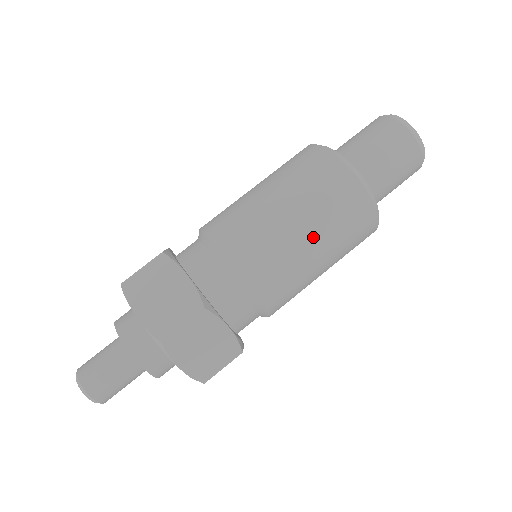
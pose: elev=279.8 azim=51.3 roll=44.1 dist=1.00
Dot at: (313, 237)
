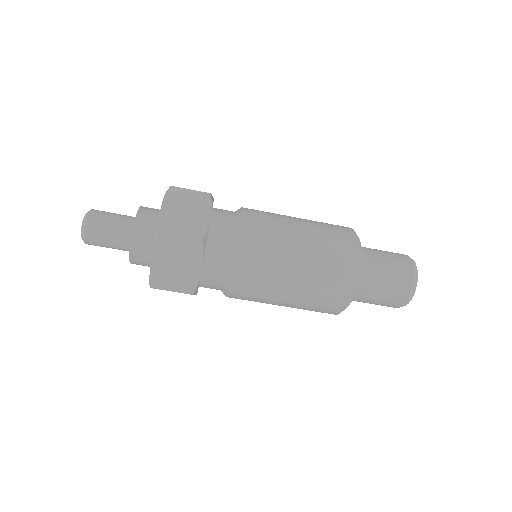
Dot at: (288, 305)
